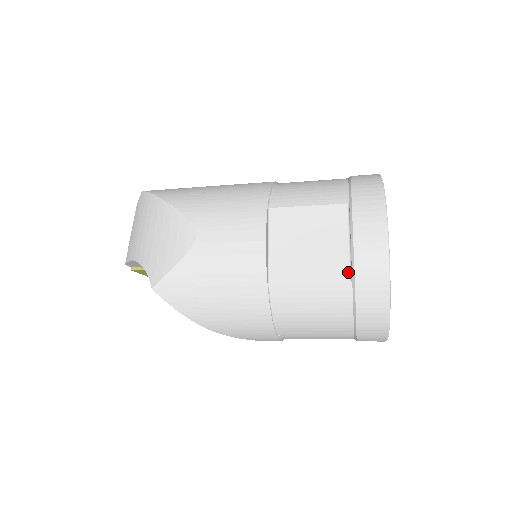
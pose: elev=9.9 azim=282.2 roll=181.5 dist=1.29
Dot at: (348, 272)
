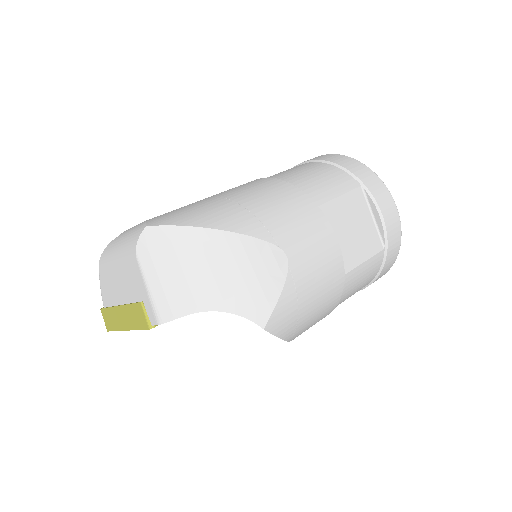
Dot at: (380, 241)
